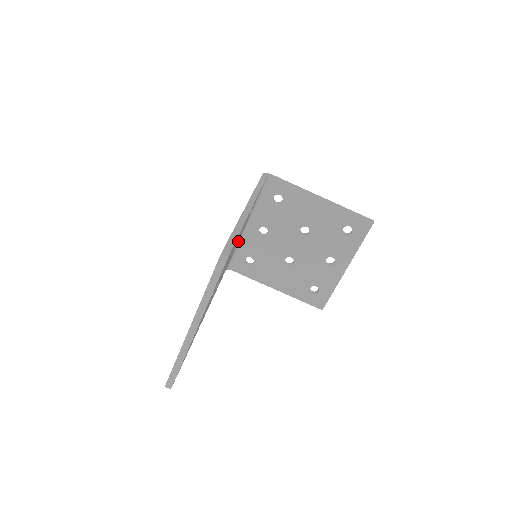
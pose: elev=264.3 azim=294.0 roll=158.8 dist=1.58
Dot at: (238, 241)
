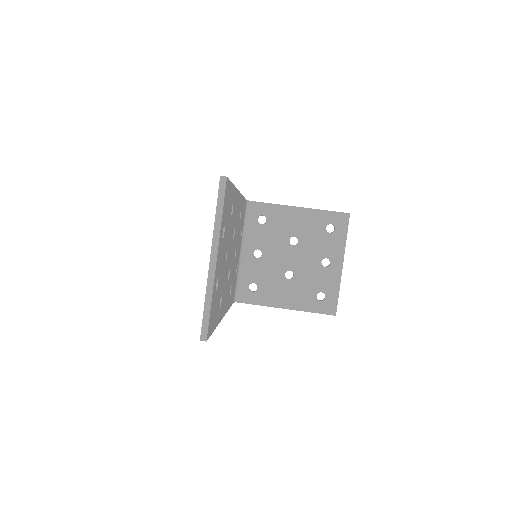
Dot at: (237, 269)
